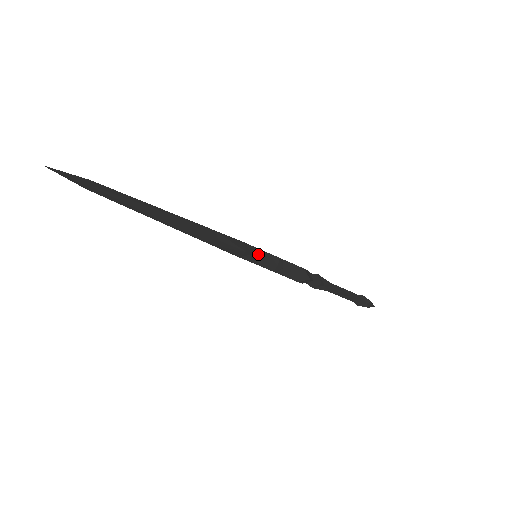
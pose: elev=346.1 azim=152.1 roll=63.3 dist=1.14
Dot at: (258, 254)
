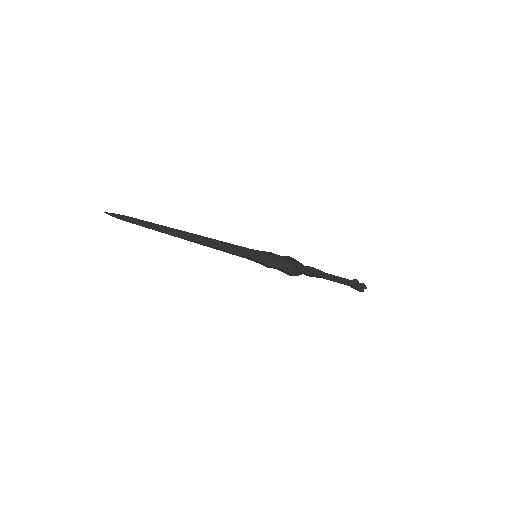
Dot at: (255, 257)
